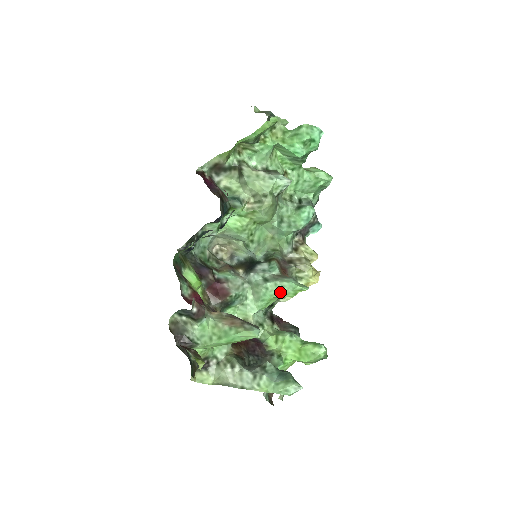
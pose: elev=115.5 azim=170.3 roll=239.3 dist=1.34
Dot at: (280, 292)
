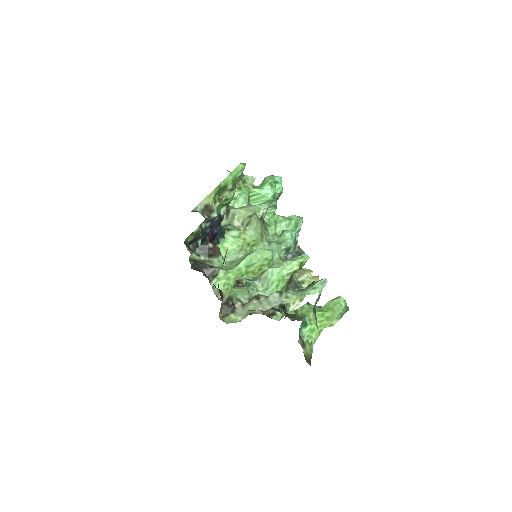
Dot at: (285, 268)
